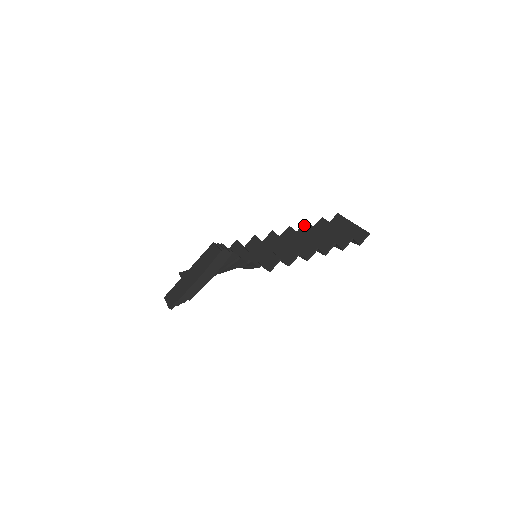
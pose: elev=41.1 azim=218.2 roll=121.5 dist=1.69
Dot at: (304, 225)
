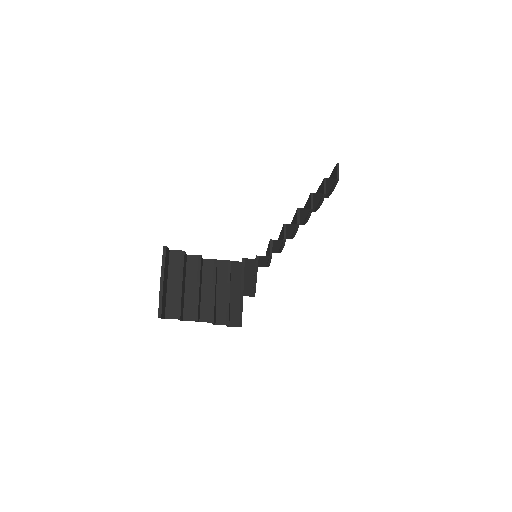
Dot at: occluded
